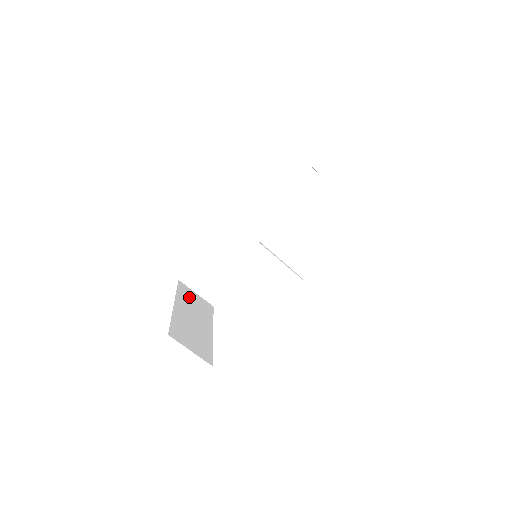
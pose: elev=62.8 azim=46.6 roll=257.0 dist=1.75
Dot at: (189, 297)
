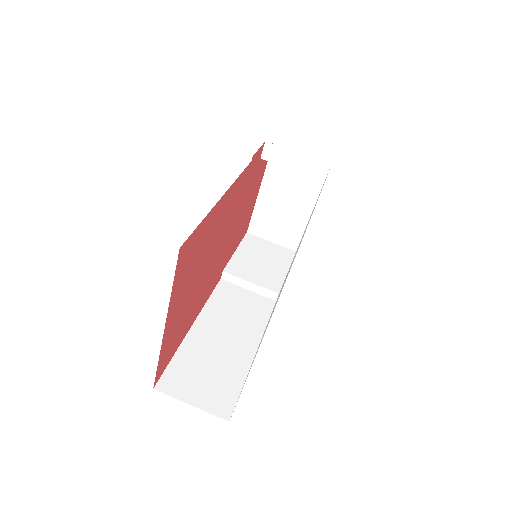
Dot at: occluded
